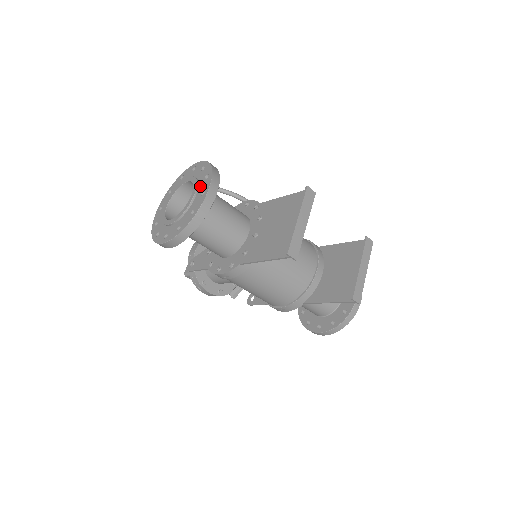
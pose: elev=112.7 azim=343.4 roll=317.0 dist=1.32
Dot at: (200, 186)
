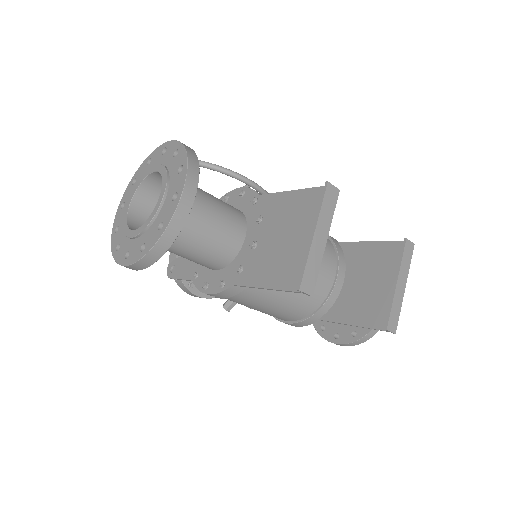
Dot at: (171, 183)
